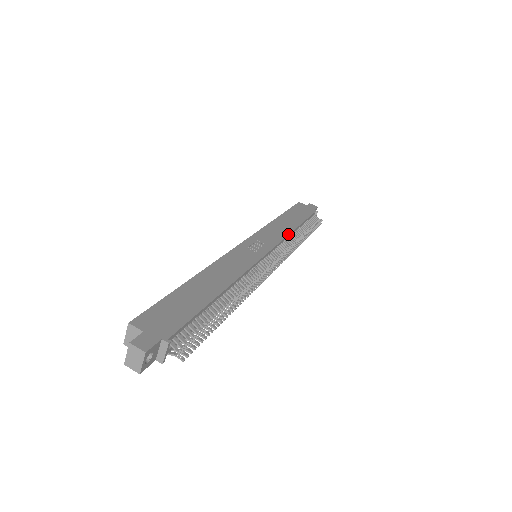
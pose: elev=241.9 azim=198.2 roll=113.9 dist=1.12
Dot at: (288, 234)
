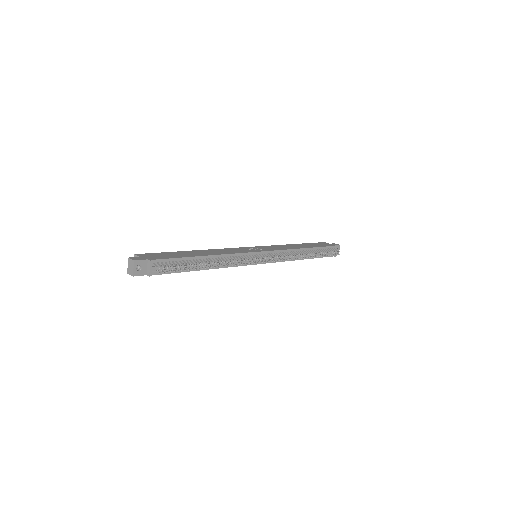
Dot at: (291, 249)
